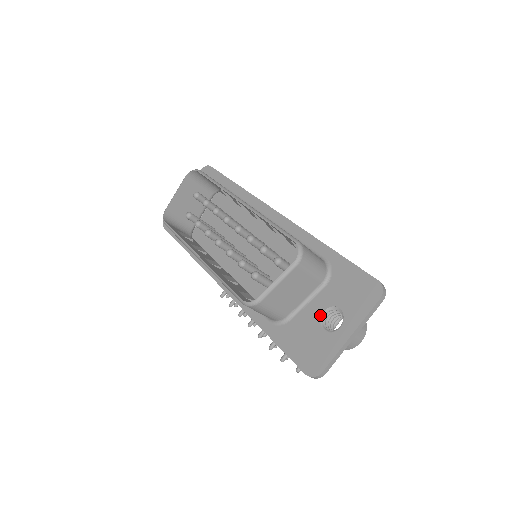
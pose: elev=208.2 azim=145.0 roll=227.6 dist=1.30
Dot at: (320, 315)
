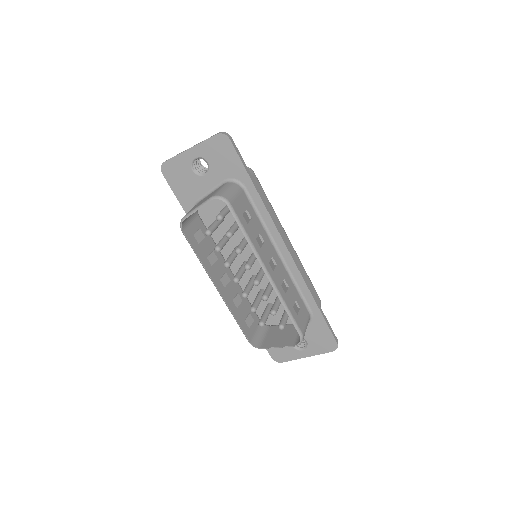
Dot at: occluded
